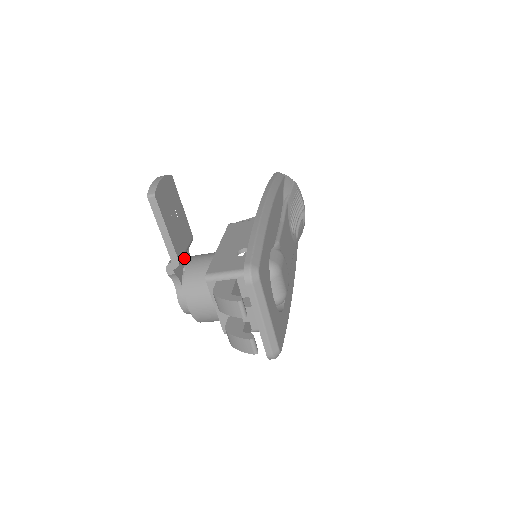
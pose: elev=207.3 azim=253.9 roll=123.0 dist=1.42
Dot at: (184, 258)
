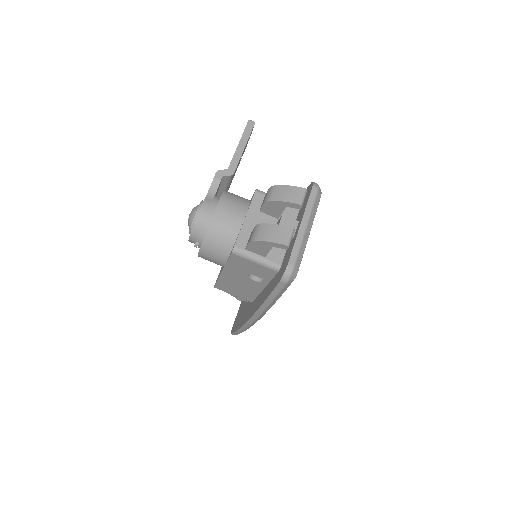
Dot at: occluded
